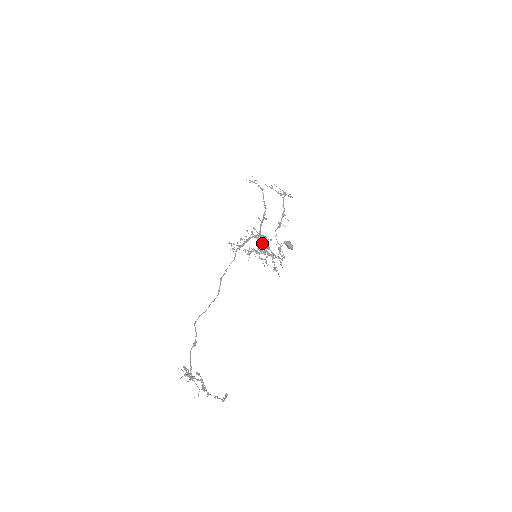
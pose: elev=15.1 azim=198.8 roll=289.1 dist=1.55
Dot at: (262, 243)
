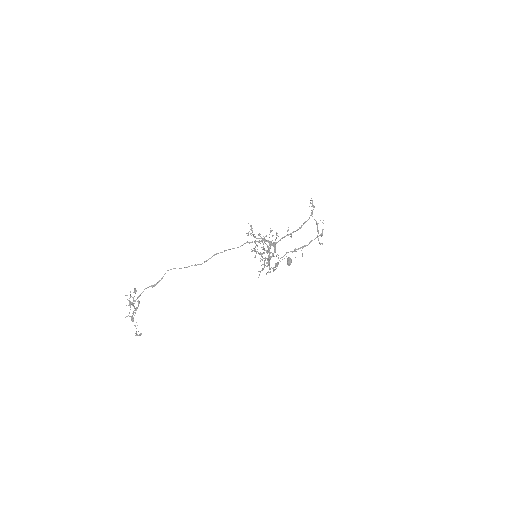
Dot at: (269, 252)
